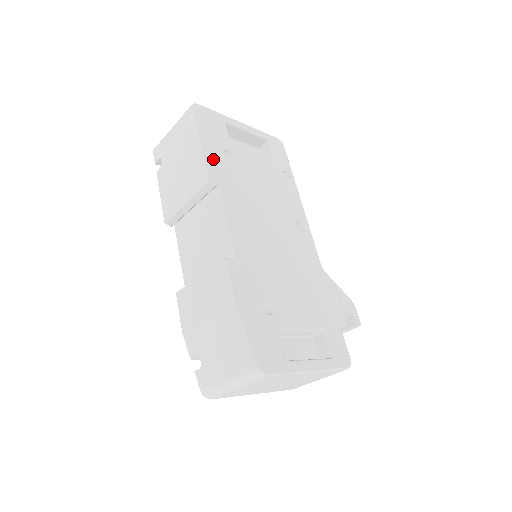
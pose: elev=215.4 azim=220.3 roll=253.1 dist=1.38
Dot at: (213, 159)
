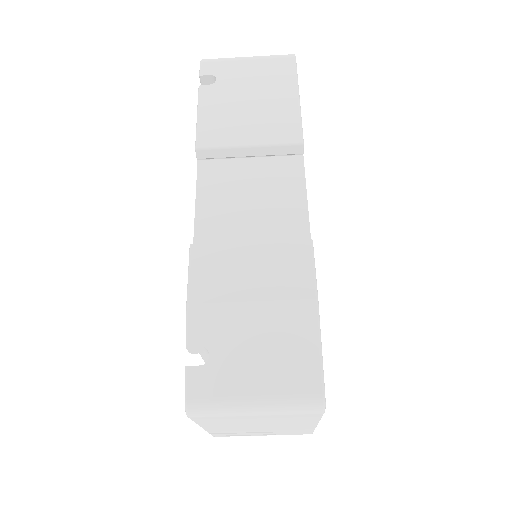
Dot at: occluded
